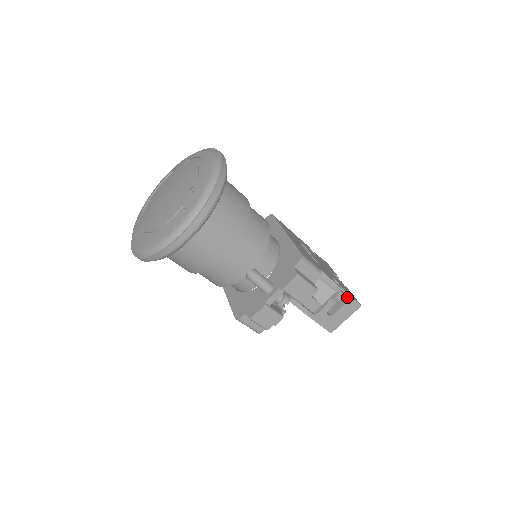
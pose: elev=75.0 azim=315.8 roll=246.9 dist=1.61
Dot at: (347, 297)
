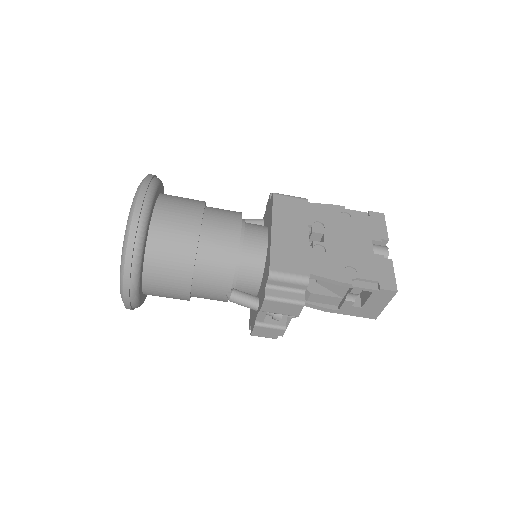
Dot at: (368, 289)
